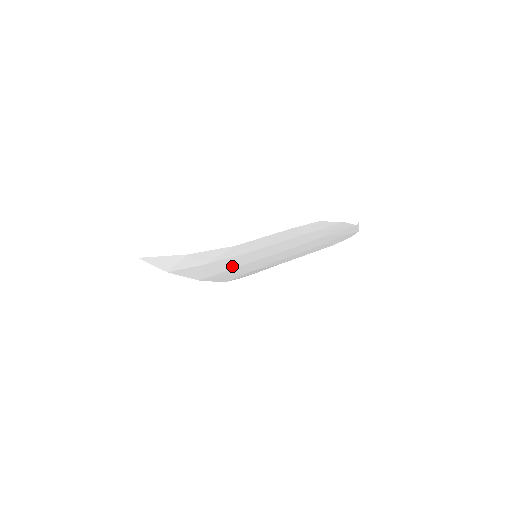
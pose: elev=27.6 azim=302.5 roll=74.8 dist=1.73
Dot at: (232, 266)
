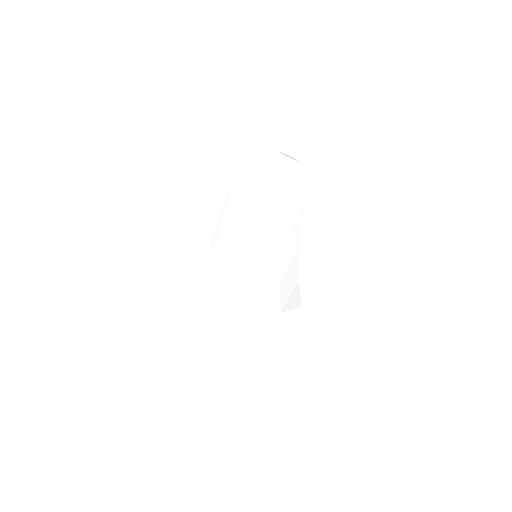
Dot at: (247, 280)
